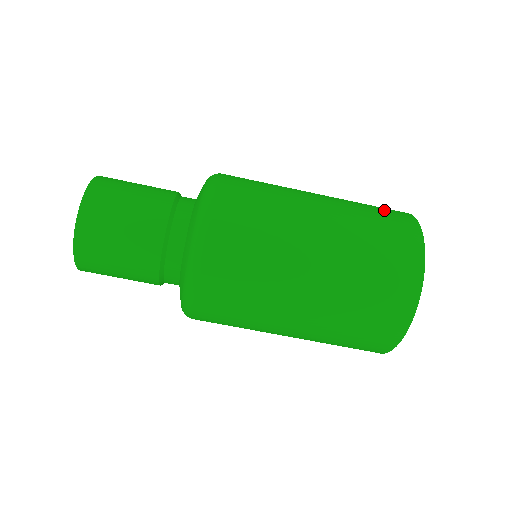
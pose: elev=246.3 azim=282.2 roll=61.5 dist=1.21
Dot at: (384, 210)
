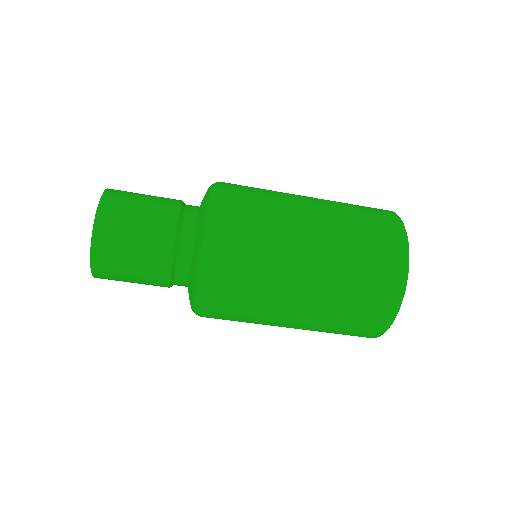
Dot at: (380, 253)
